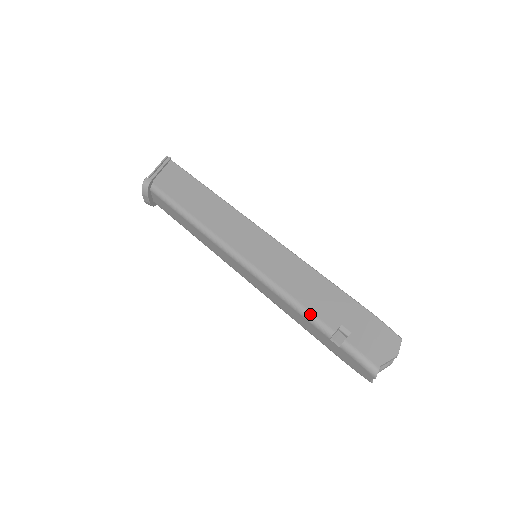
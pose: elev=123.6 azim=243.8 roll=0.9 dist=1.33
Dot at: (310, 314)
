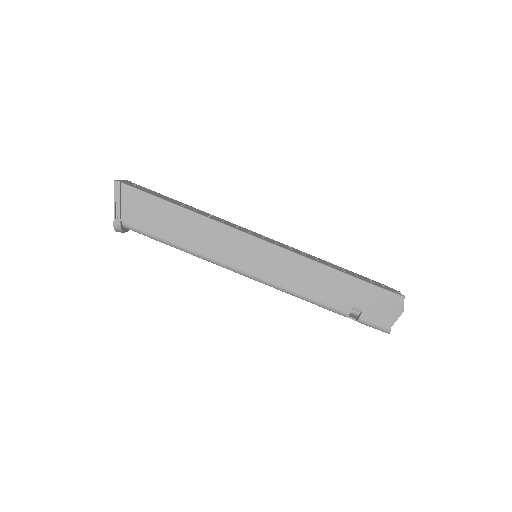
Dot at: (325, 306)
